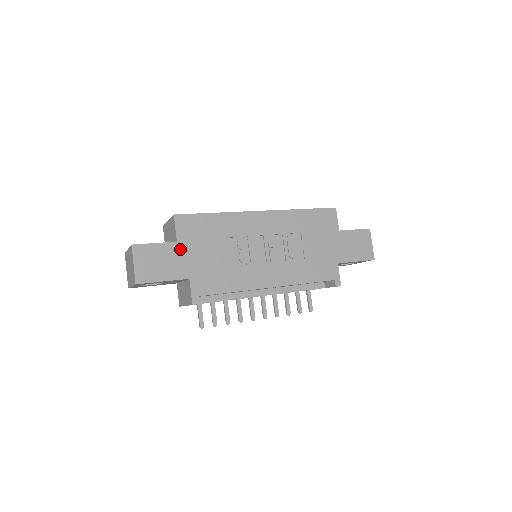
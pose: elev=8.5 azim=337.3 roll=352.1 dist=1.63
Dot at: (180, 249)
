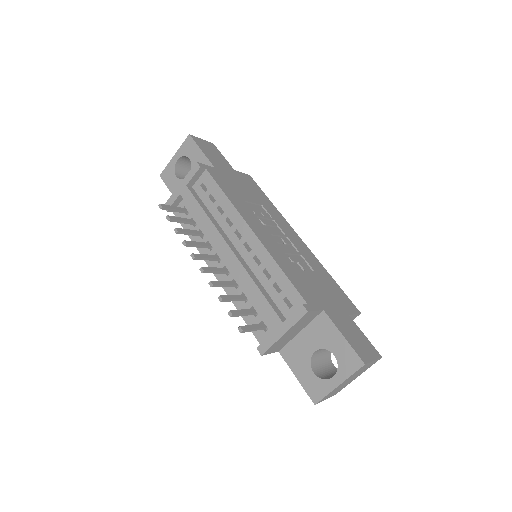
Dot at: (231, 170)
